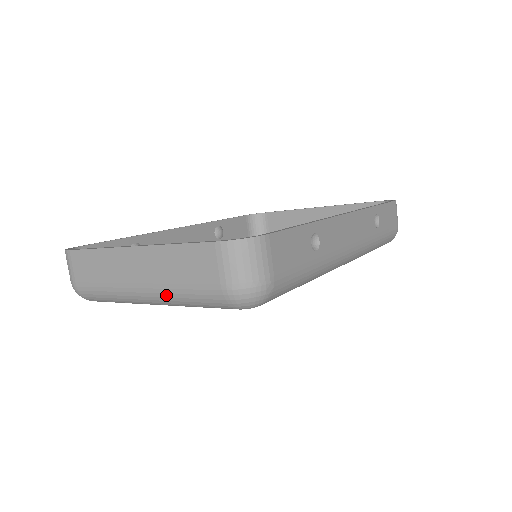
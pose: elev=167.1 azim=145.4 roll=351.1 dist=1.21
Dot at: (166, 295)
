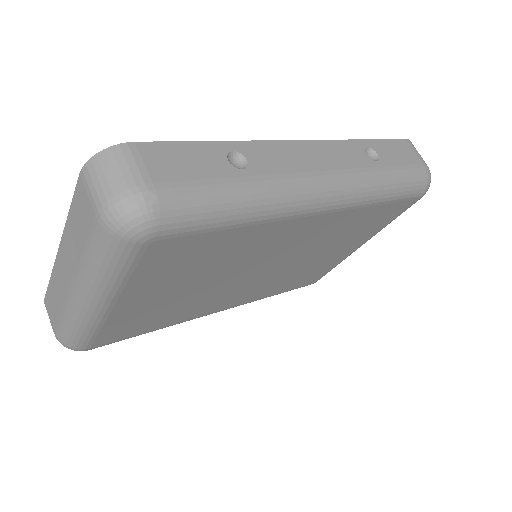
Dot at: (85, 277)
